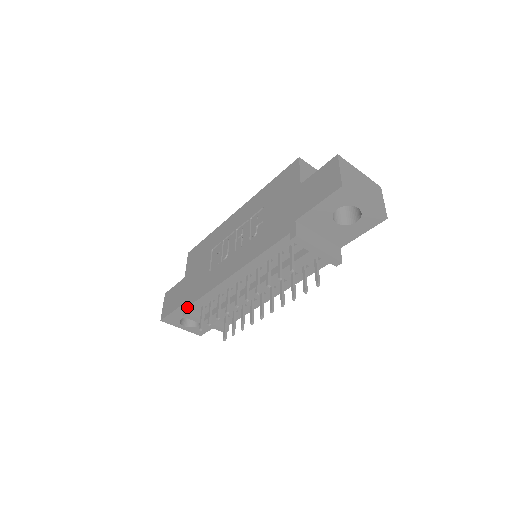
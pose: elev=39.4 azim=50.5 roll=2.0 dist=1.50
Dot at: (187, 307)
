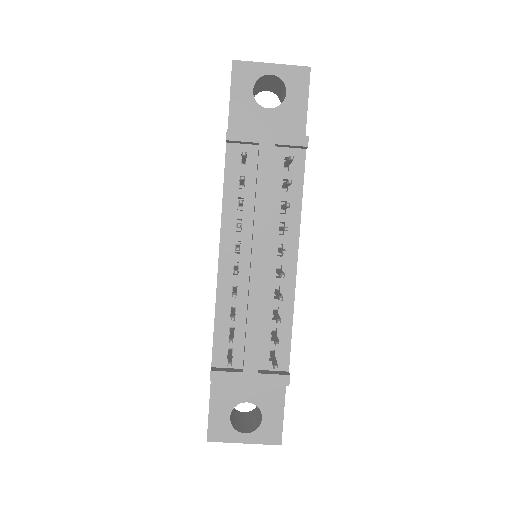
Dot at: (211, 367)
